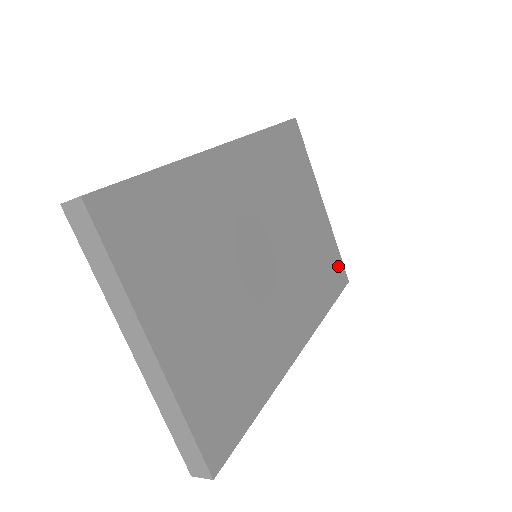
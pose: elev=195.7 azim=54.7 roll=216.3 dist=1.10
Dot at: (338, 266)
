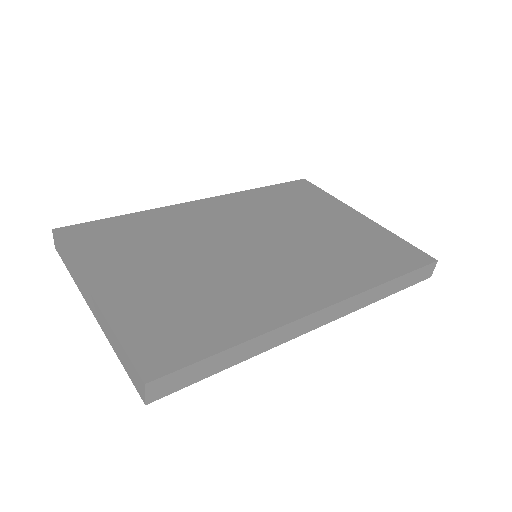
Dot at: (405, 250)
